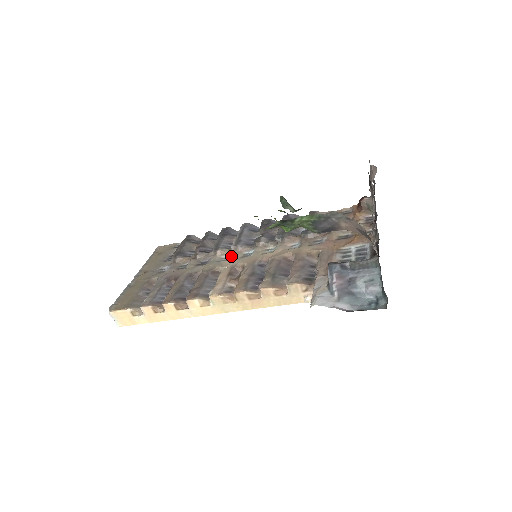
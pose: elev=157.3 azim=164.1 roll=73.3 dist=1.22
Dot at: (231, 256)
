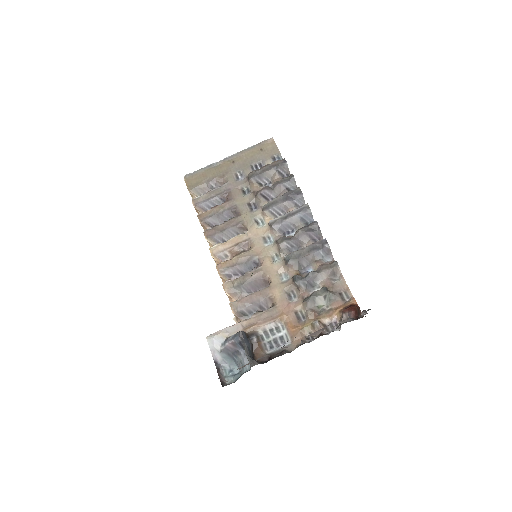
Dot at: (262, 227)
